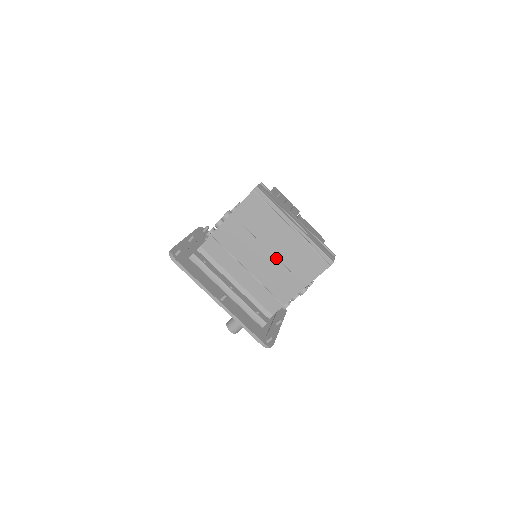
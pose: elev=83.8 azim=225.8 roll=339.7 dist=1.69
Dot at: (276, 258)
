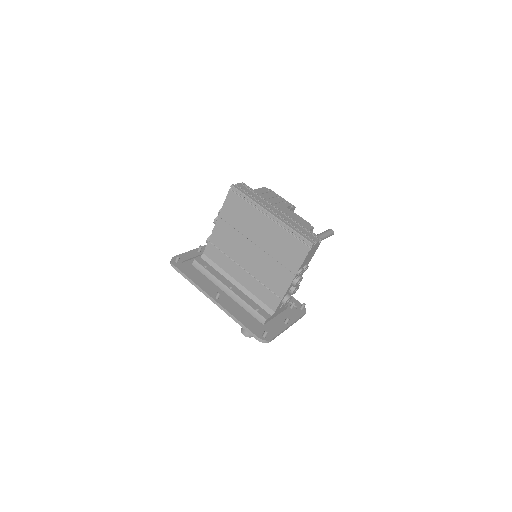
Dot at: (263, 251)
